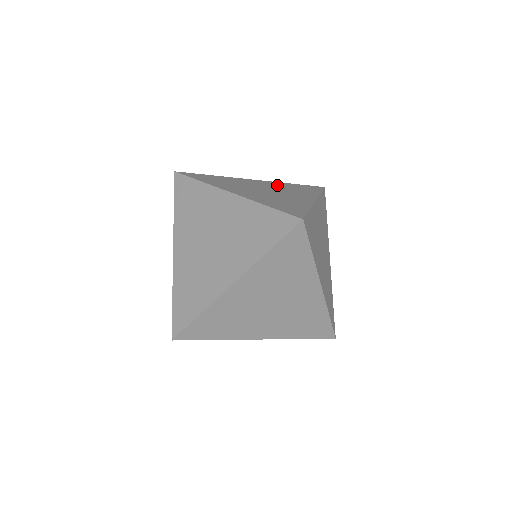
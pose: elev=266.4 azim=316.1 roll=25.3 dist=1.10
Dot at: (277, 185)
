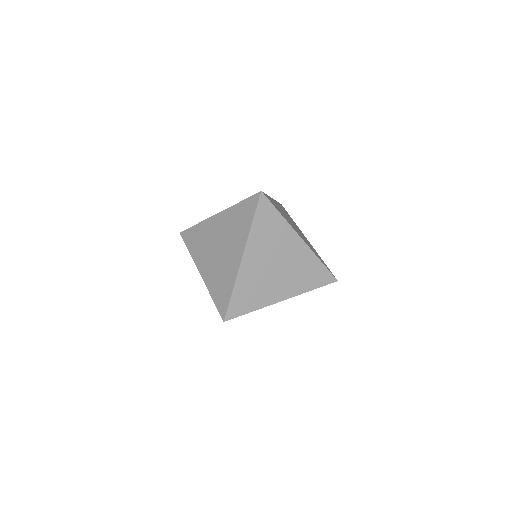
Dot at: (283, 210)
